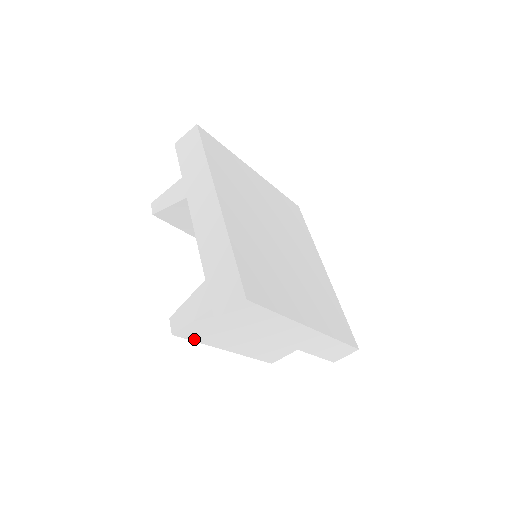
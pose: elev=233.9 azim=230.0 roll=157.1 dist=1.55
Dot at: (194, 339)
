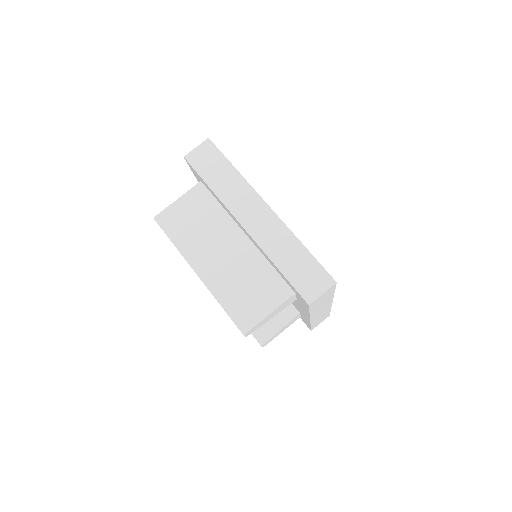
Dot at: (169, 234)
